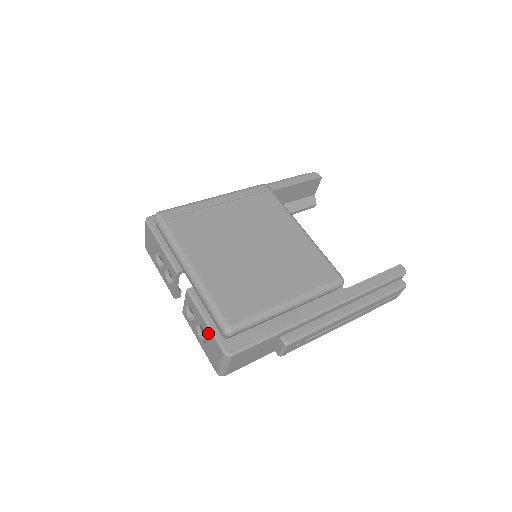
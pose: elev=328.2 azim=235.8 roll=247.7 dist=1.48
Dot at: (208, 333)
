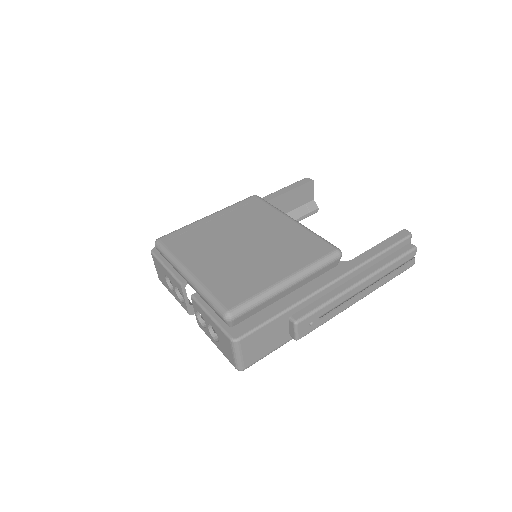
Dot at: (216, 328)
